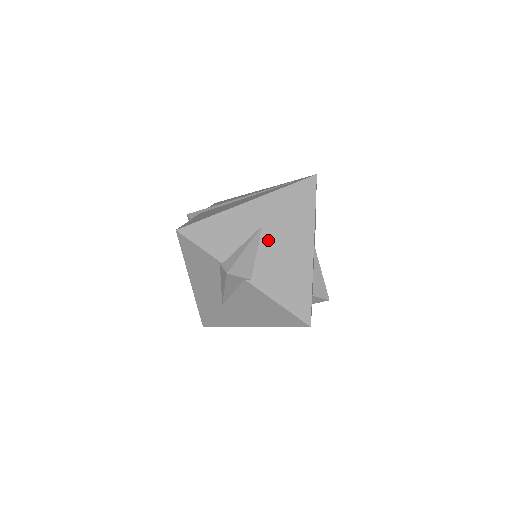
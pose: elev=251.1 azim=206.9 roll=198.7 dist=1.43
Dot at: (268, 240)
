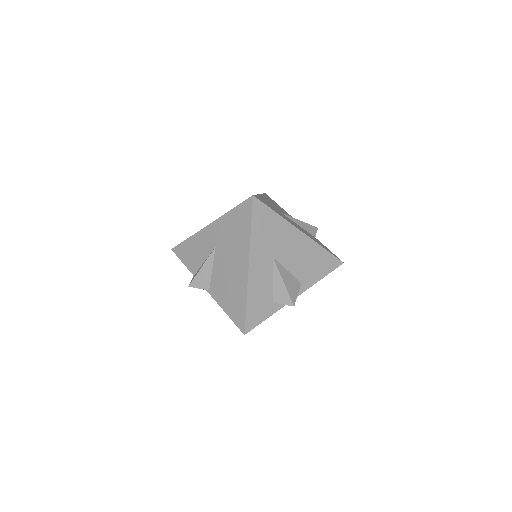
Dot at: (219, 259)
